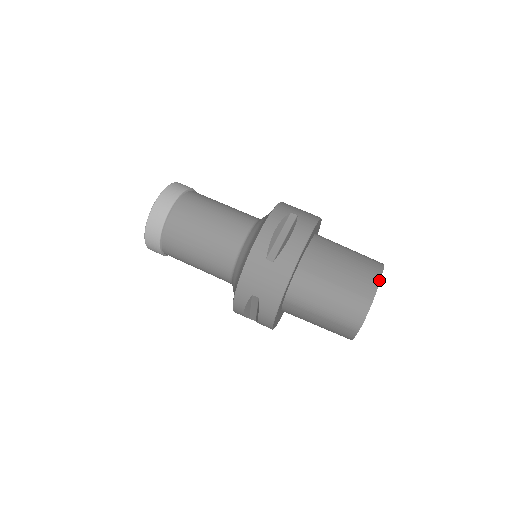
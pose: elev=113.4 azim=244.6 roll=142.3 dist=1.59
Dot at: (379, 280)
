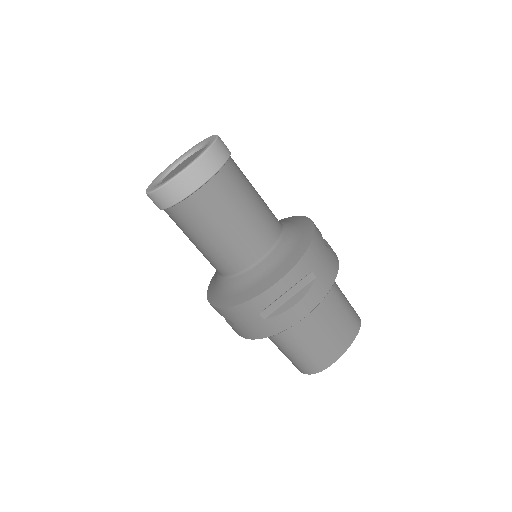
Dot at: (344, 352)
